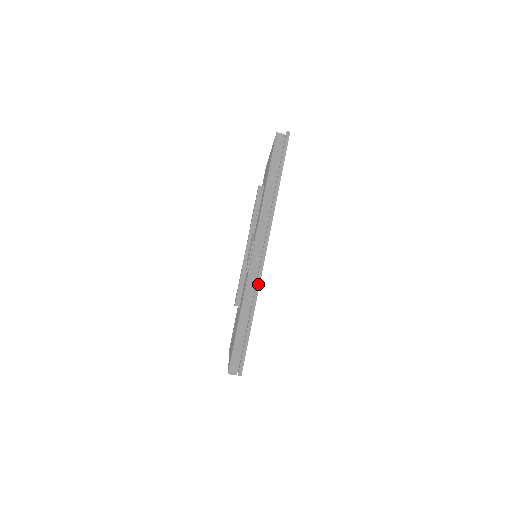
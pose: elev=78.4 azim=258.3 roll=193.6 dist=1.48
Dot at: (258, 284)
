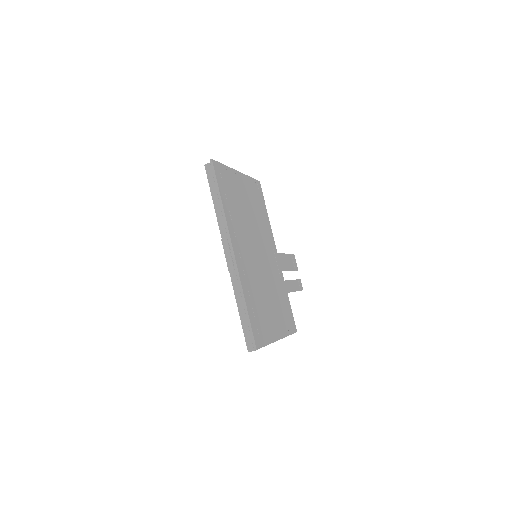
Dot at: (238, 277)
